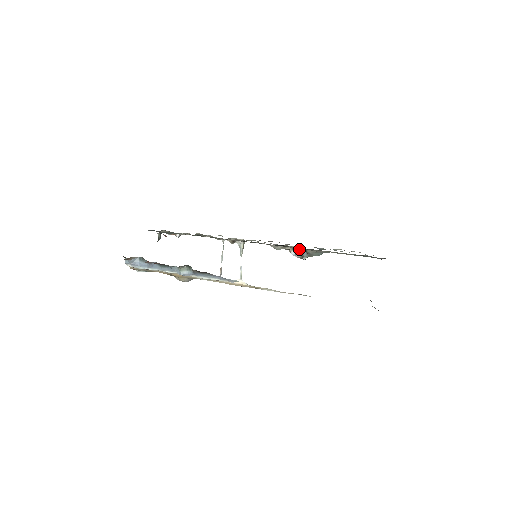
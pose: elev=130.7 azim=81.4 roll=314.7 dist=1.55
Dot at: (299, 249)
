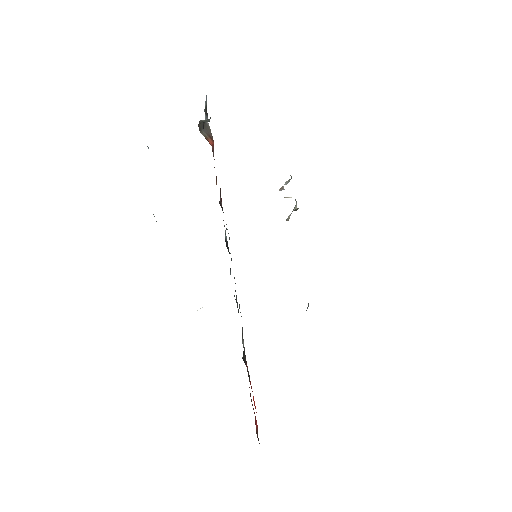
Dot at: occluded
